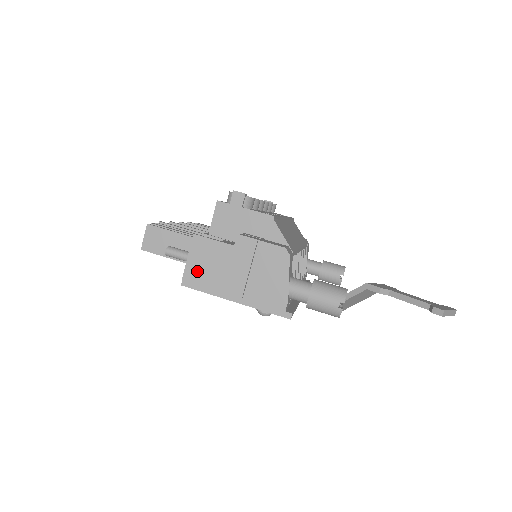
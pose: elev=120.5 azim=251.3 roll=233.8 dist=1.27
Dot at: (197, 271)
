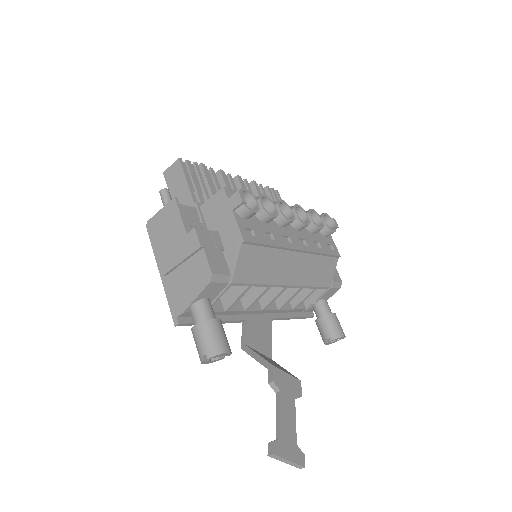
Dot at: (157, 226)
